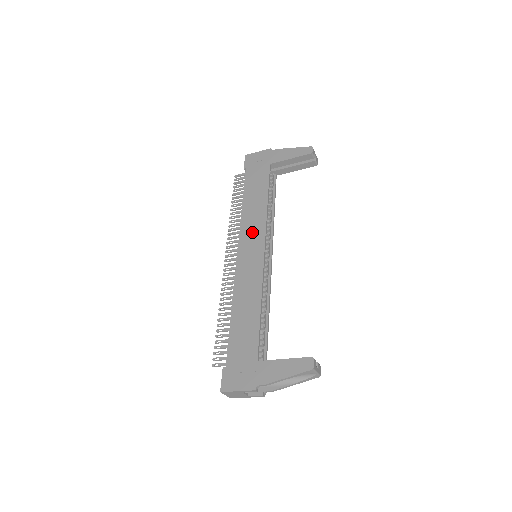
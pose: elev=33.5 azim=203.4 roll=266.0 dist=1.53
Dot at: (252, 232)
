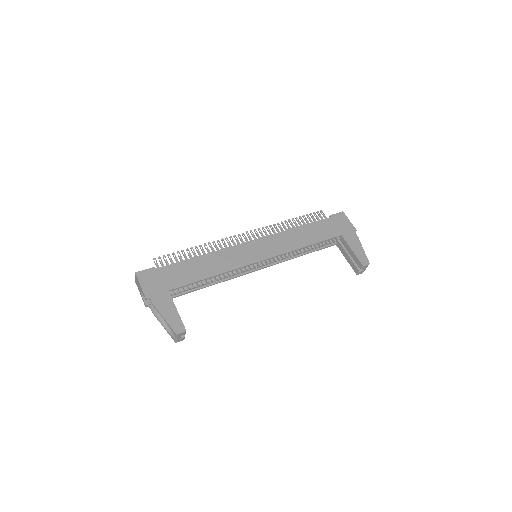
Dot at: (274, 245)
